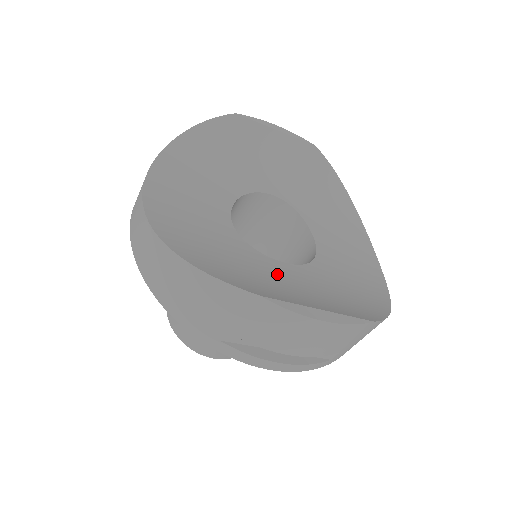
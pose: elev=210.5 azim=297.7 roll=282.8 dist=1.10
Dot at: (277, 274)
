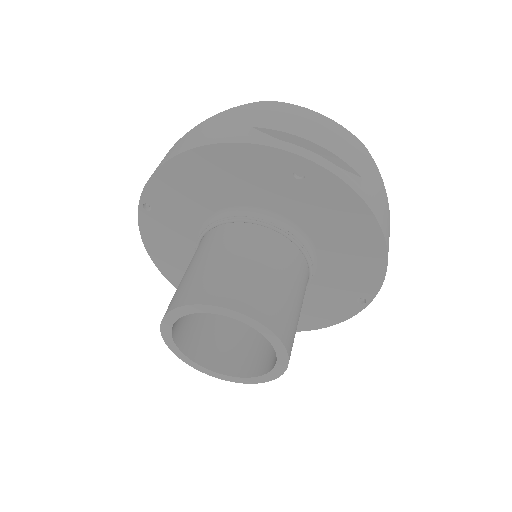
Dot at: occluded
